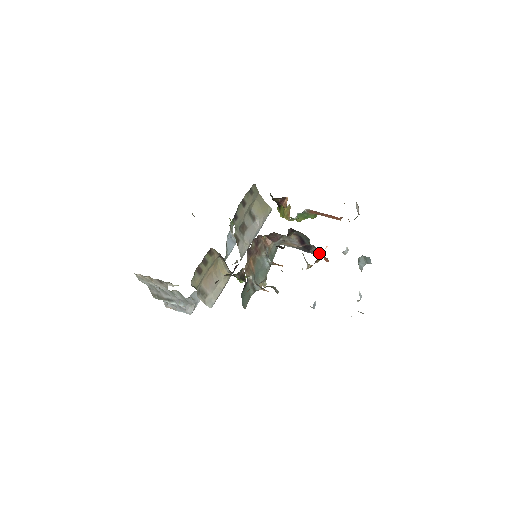
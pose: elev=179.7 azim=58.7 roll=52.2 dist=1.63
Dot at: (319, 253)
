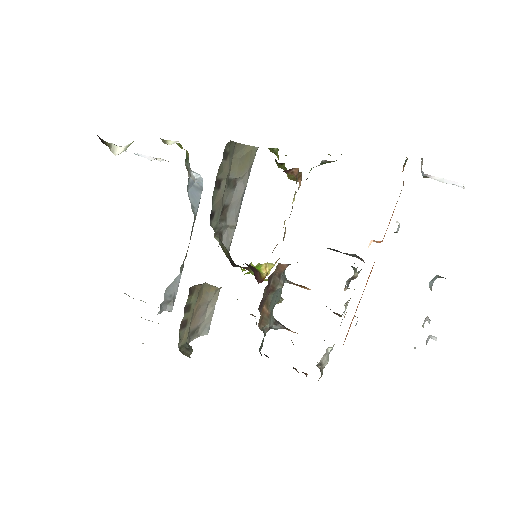
Dot at: (362, 259)
